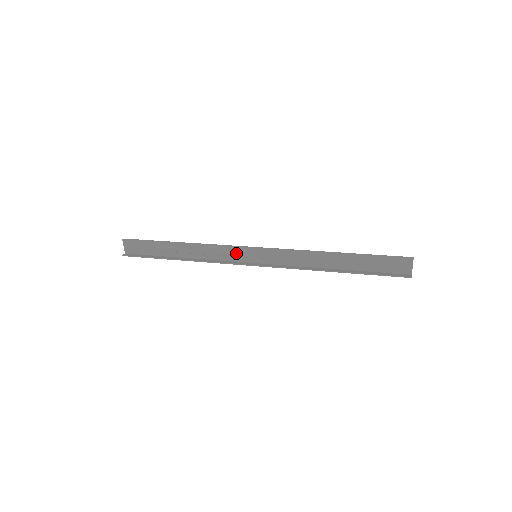
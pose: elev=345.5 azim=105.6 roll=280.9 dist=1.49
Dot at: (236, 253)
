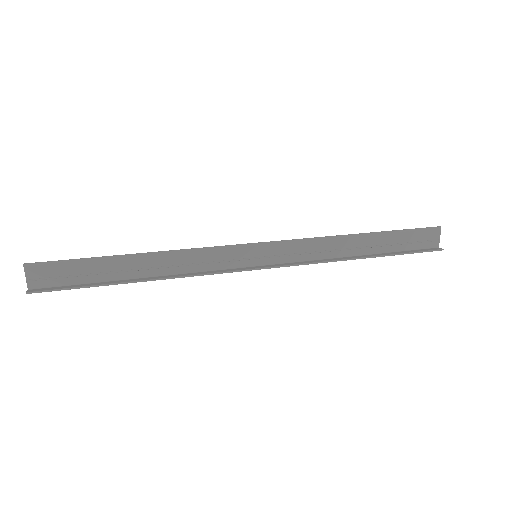
Dot at: (228, 256)
